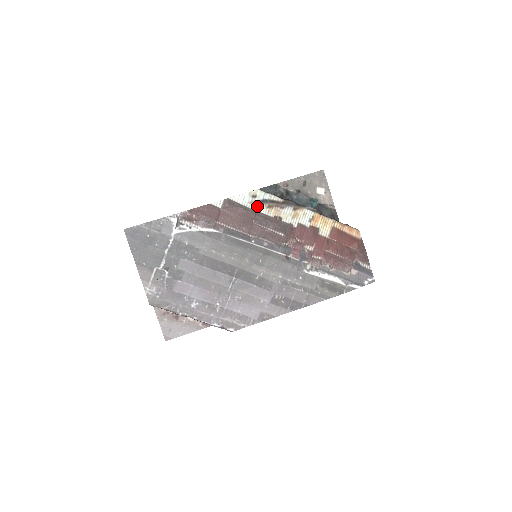
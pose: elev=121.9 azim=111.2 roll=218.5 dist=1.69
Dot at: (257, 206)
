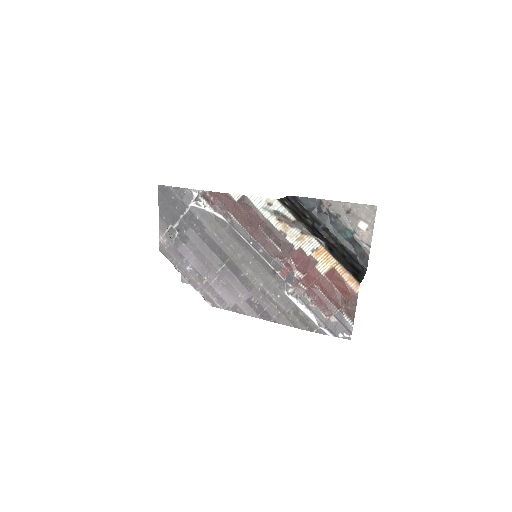
Dot at: (269, 214)
